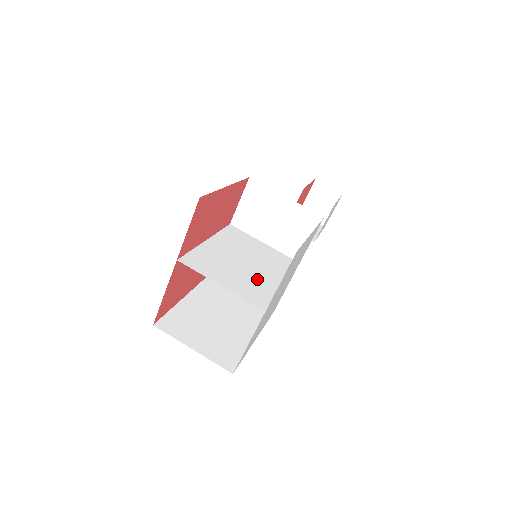
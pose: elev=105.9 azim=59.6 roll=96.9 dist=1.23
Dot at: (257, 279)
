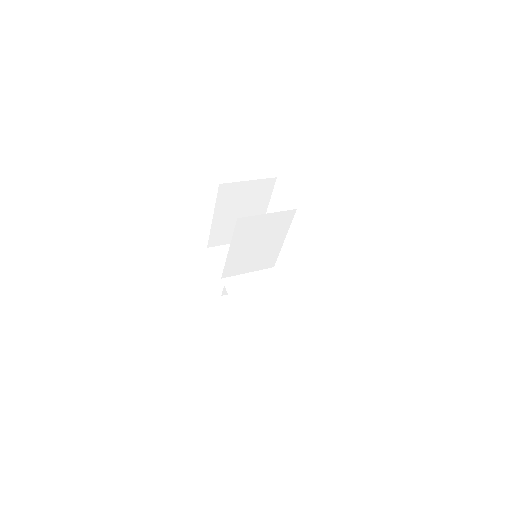
Dot at: (273, 233)
